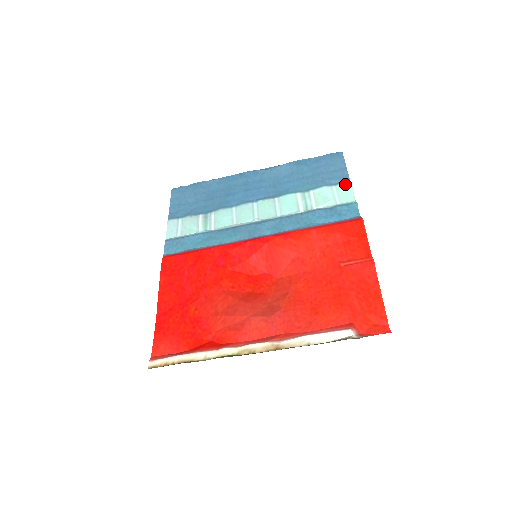
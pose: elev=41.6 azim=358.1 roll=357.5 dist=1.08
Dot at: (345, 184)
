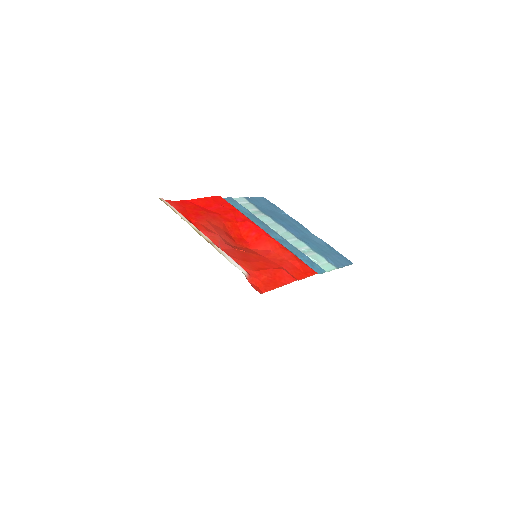
Dot at: (334, 266)
